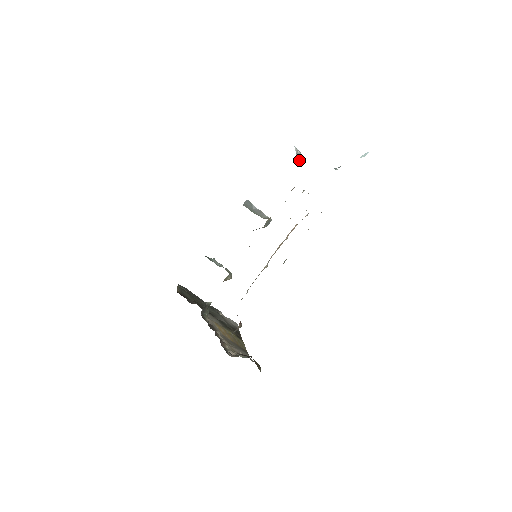
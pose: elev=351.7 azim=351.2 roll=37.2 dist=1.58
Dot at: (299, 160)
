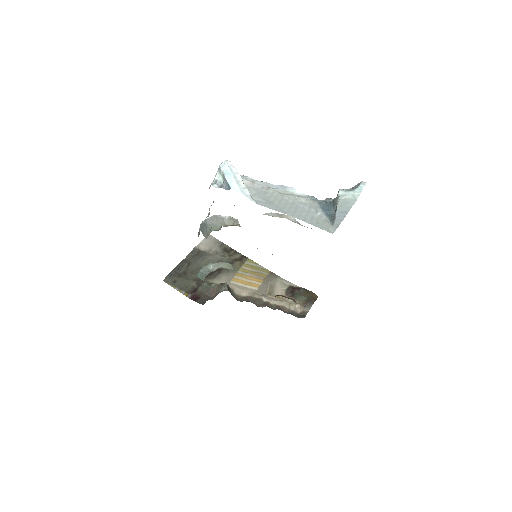
Dot at: occluded
